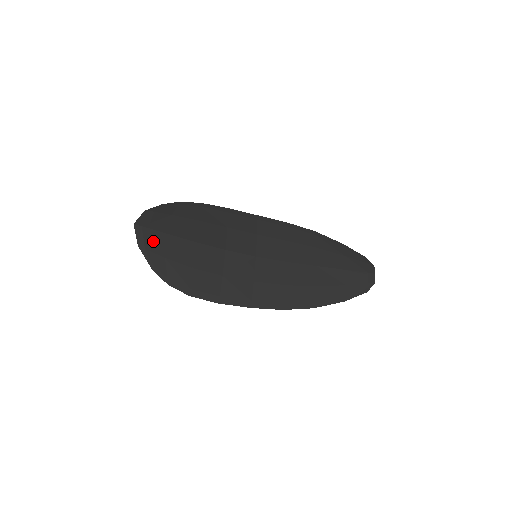
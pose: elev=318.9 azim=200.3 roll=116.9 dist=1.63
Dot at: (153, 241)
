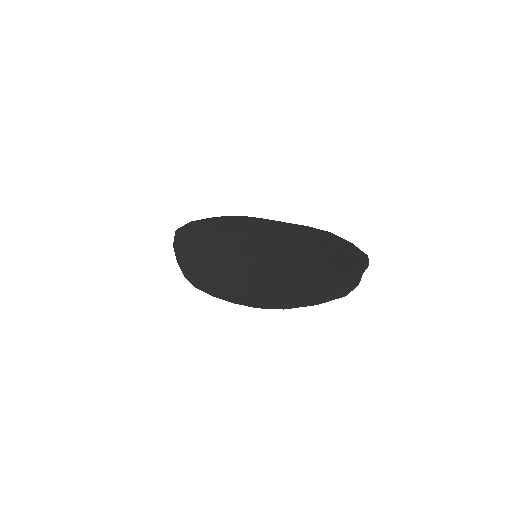
Dot at: (183, 242)
